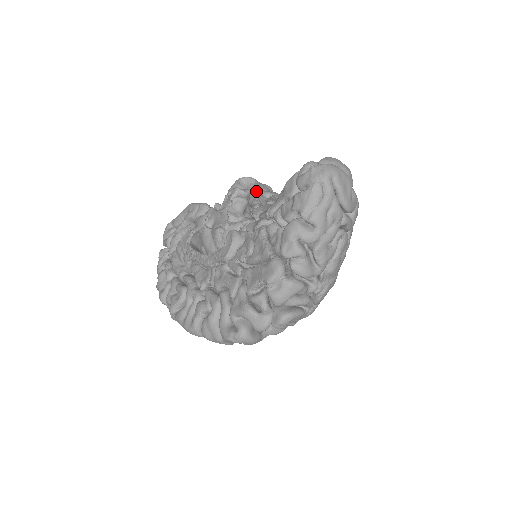
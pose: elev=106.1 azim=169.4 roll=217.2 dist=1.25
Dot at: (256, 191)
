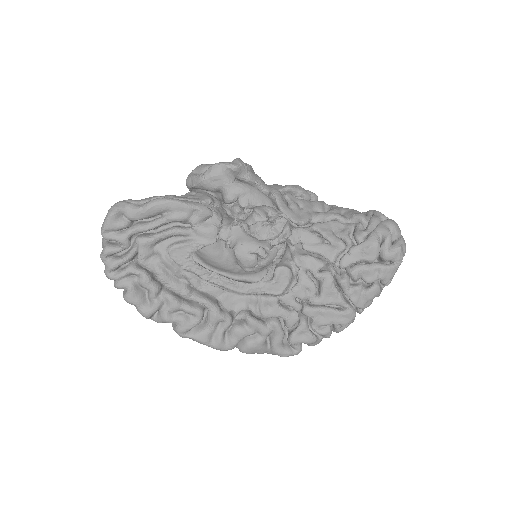
Dot at: (253, 184)
